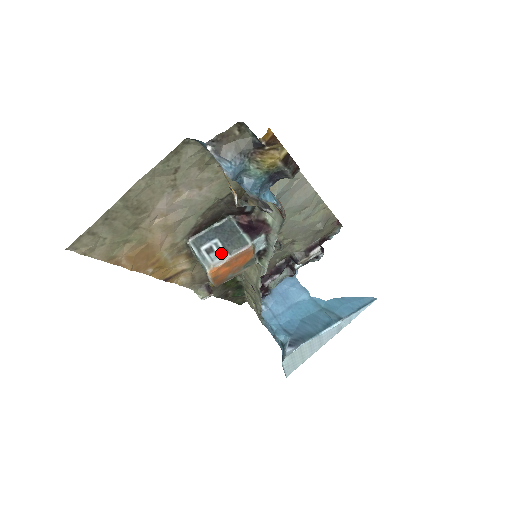
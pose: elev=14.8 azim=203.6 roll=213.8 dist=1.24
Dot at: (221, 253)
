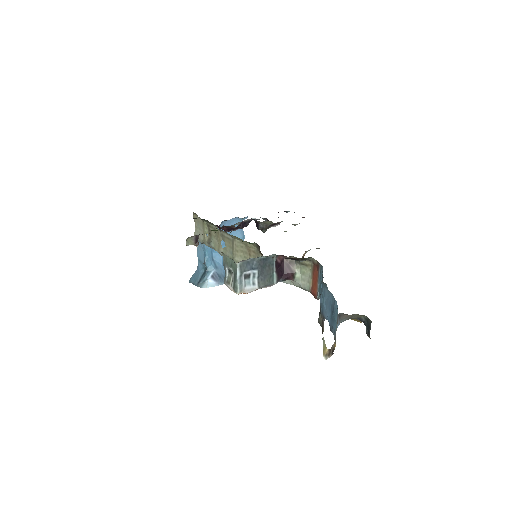
Dot at: (253, 283)
